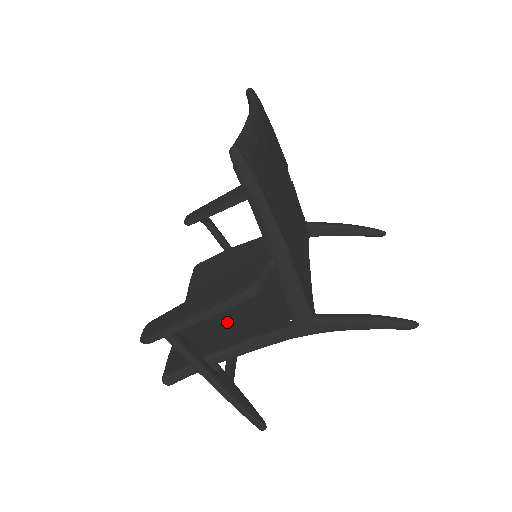
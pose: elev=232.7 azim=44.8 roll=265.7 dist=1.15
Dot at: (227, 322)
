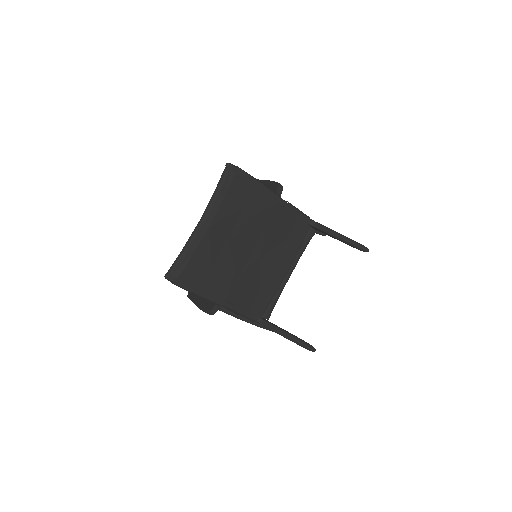
Dot at: occluded
